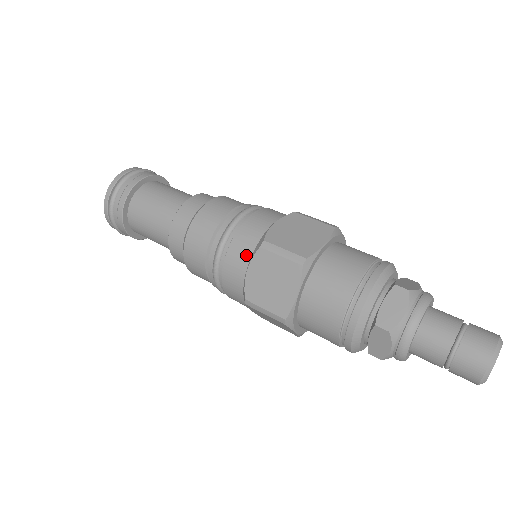
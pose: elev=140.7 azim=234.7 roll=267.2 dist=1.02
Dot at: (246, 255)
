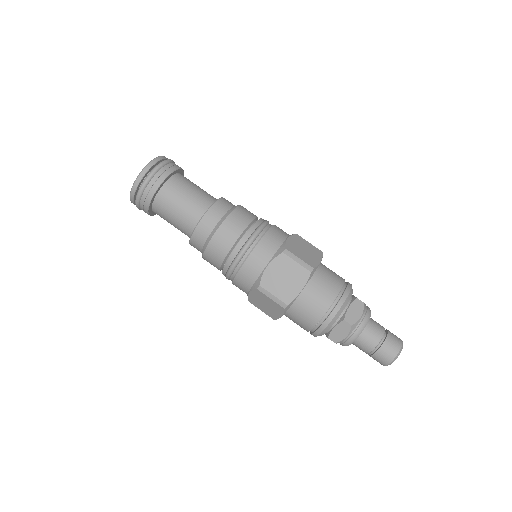
Dot at: (248, 285)
